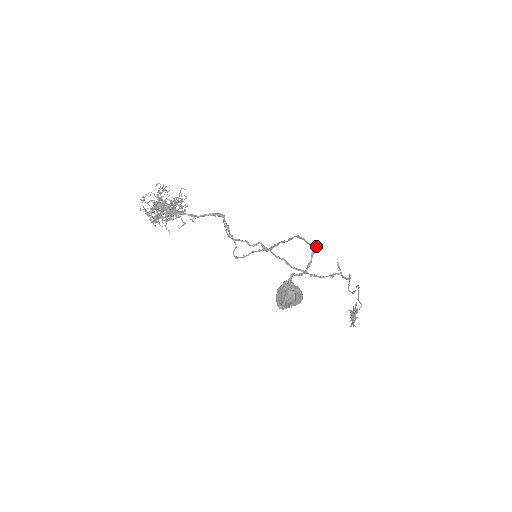
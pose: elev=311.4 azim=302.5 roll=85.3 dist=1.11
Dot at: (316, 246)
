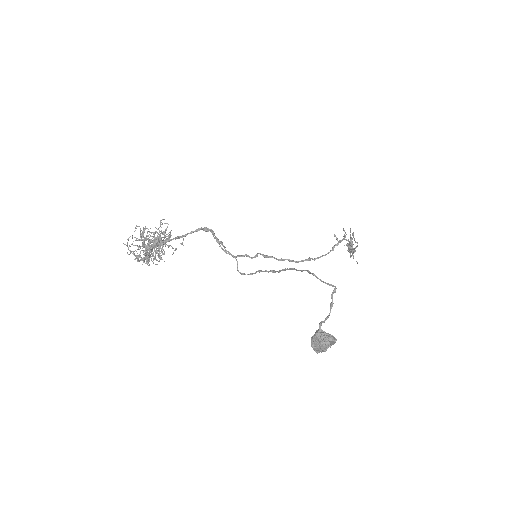
Dot at: (334, 289)
